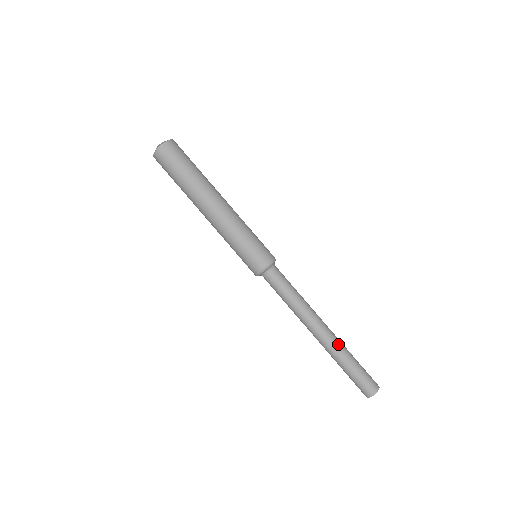
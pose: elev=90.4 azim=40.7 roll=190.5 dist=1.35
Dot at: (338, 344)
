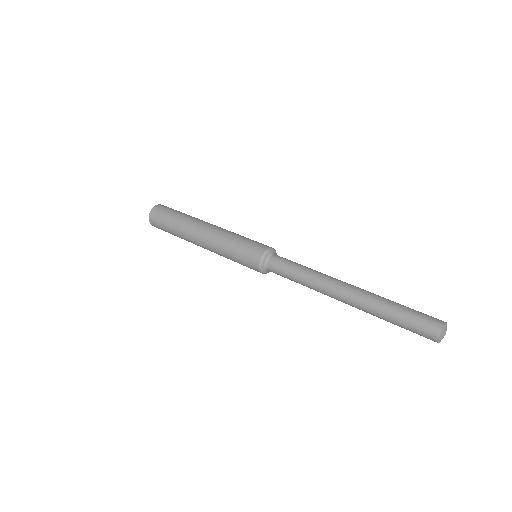
Dot at: (370, 294)
